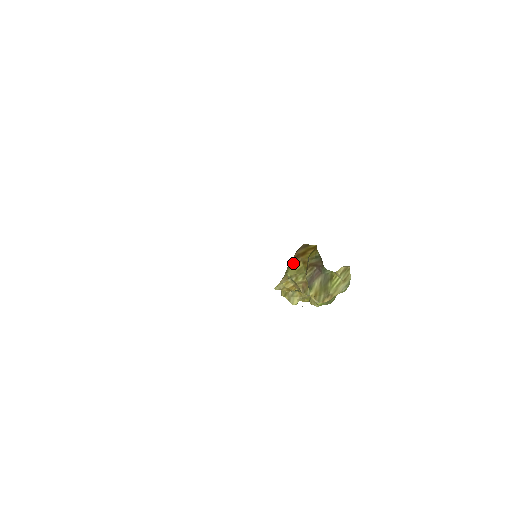
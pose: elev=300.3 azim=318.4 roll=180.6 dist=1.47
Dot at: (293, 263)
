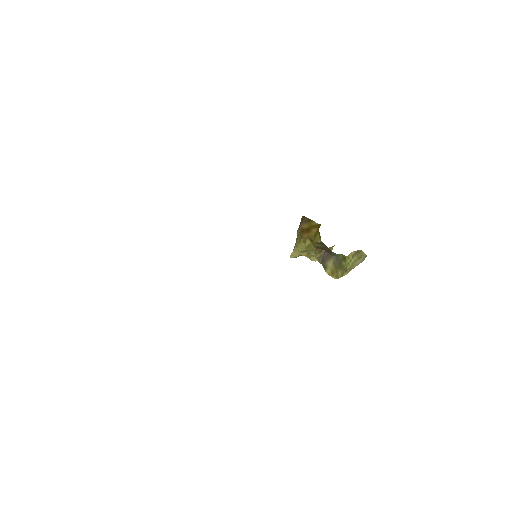
Dot at: (300, 237)
